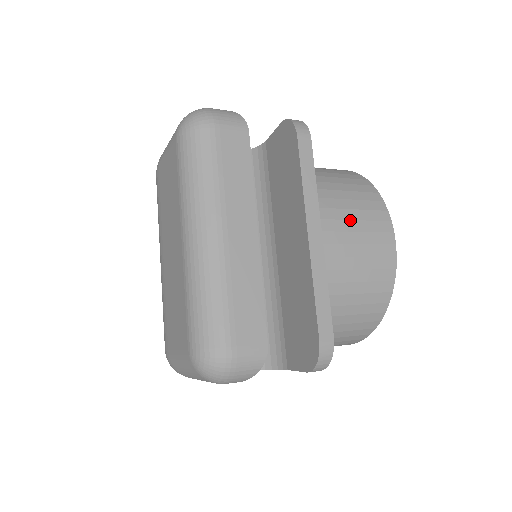
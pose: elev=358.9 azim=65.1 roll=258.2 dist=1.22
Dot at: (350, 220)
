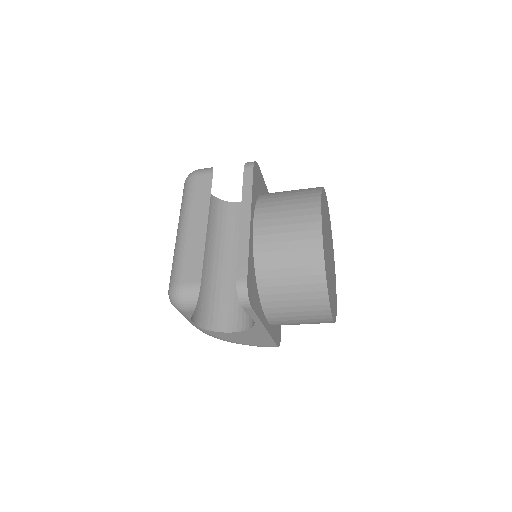
Dot at: (284, 211)
